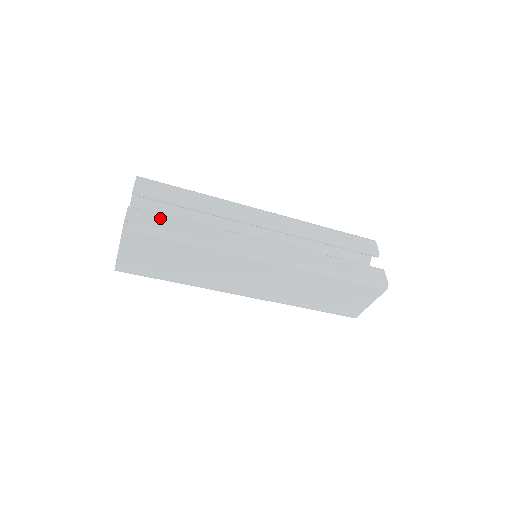
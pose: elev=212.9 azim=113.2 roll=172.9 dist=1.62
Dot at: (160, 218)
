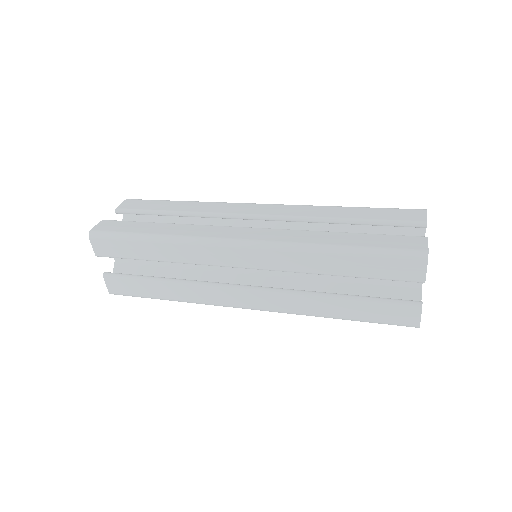
Dot at: (129, 283)
